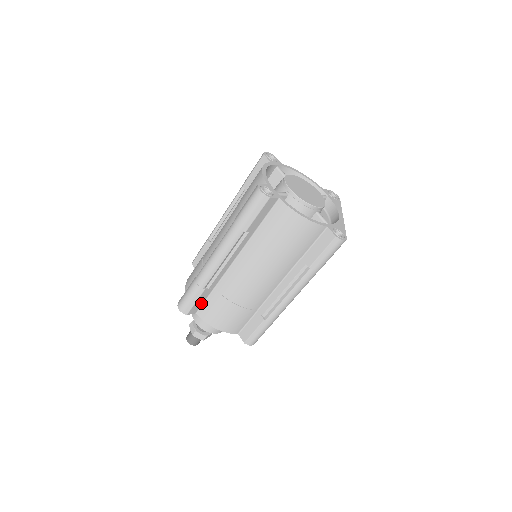
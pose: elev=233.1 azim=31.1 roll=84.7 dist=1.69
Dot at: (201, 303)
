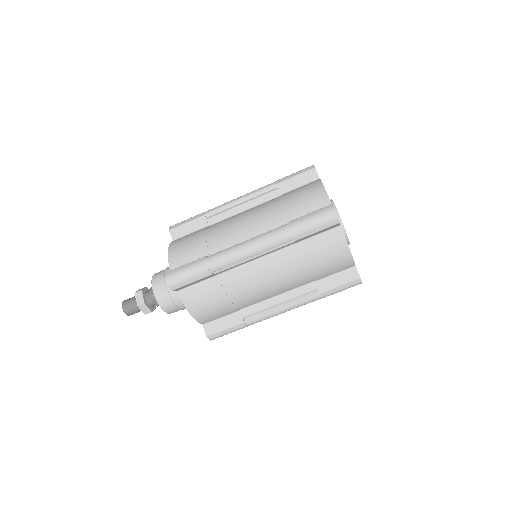
Dot at: (192, 284)
